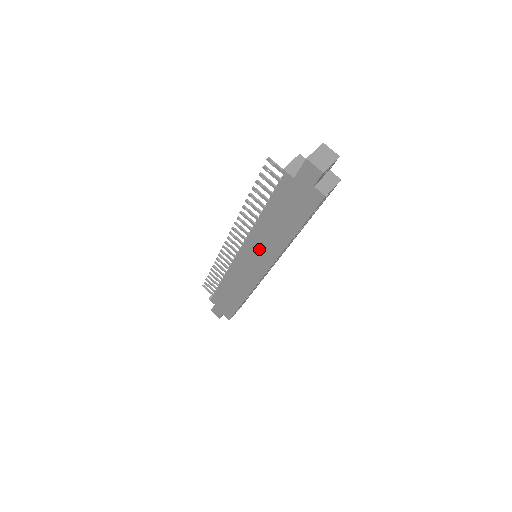
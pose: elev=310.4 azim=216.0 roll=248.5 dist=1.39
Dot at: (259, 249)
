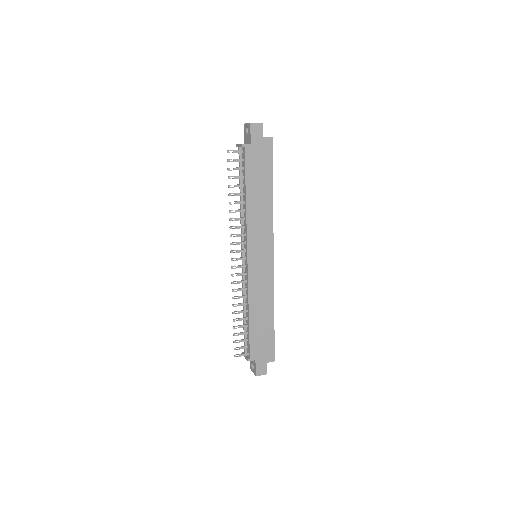
Dot at: (259, 233)
